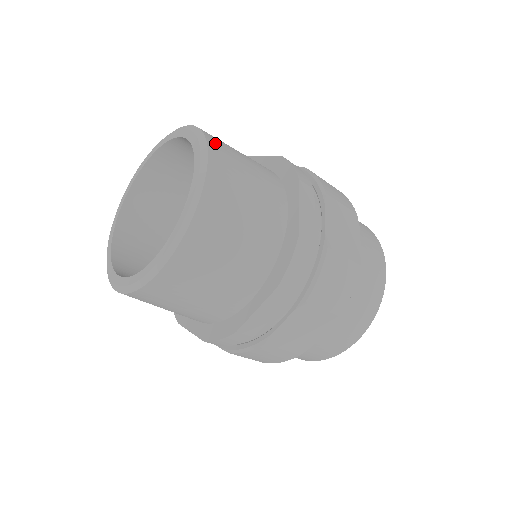
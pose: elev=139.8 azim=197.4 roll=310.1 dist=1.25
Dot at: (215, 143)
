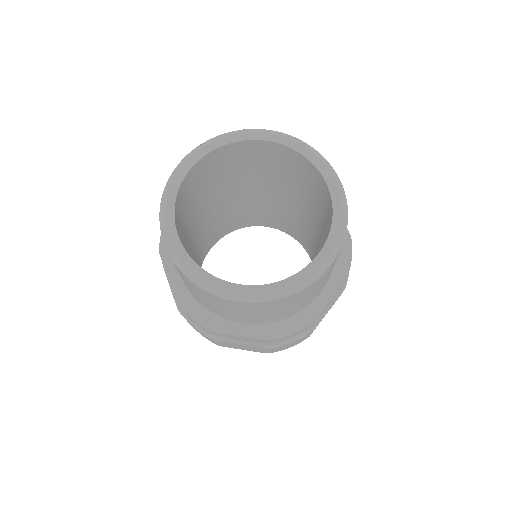
Dot at: occluded
